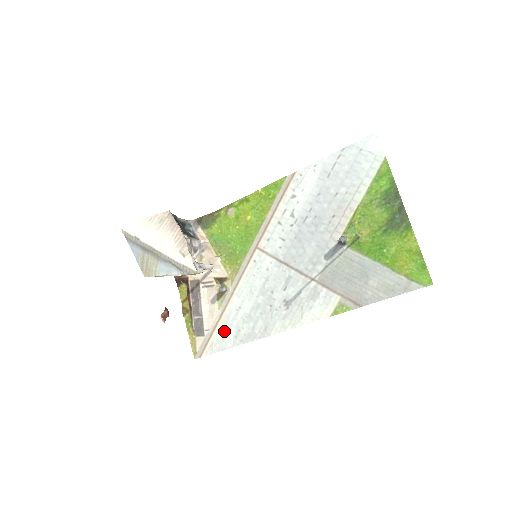
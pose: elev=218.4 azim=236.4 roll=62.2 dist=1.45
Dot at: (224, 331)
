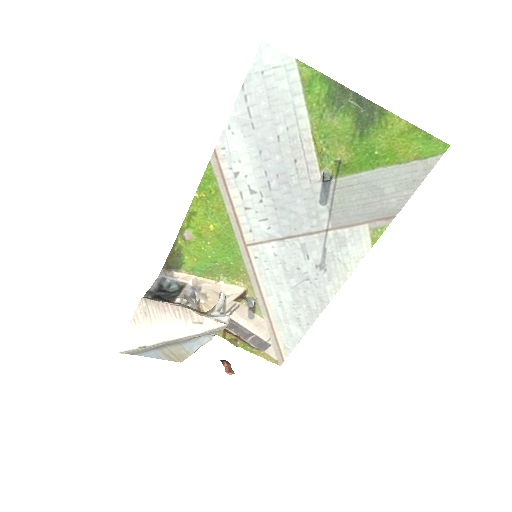
Dot at: (285, 329)
